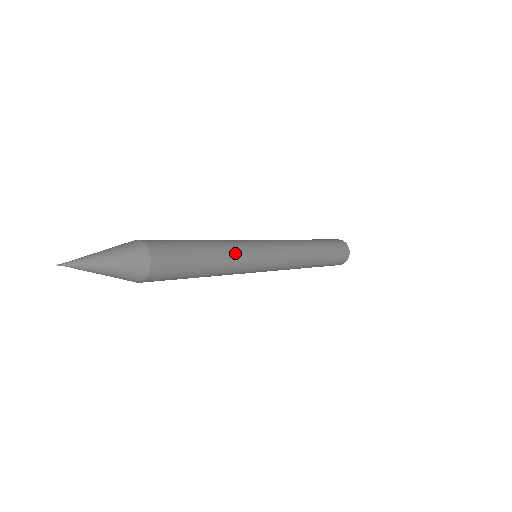
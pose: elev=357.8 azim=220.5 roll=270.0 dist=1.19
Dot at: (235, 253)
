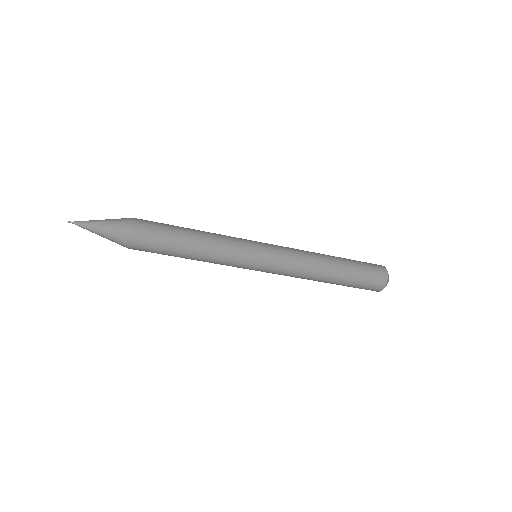
Dot at: (219, 240)
